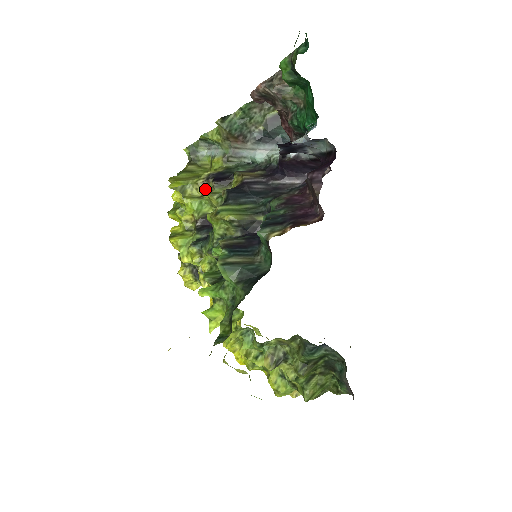
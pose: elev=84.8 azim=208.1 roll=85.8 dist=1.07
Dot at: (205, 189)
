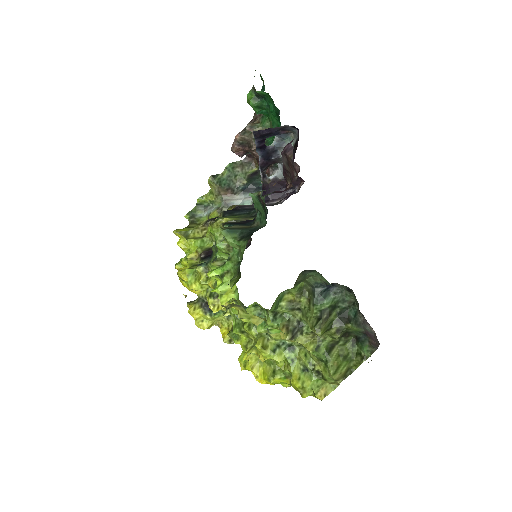
Dot at: (205, 230)
